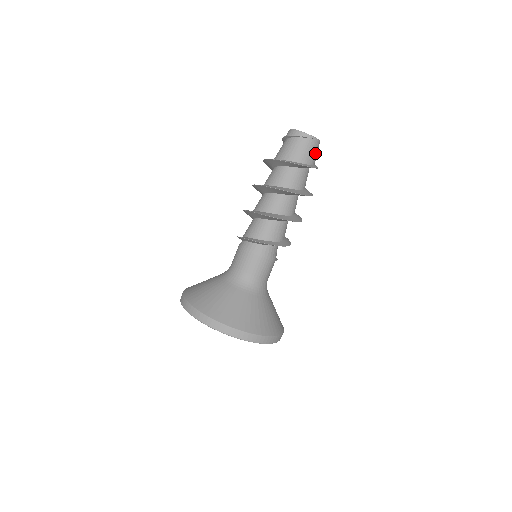
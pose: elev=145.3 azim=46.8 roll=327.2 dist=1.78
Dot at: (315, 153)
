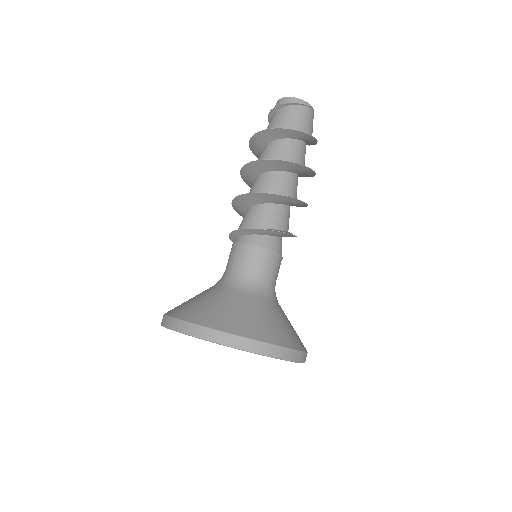
Dot at: (312, 126)
